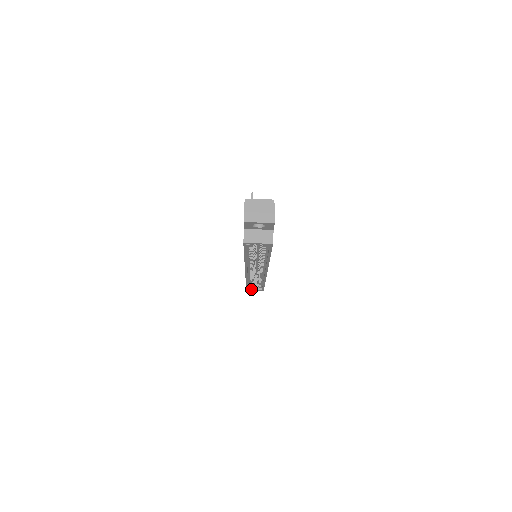
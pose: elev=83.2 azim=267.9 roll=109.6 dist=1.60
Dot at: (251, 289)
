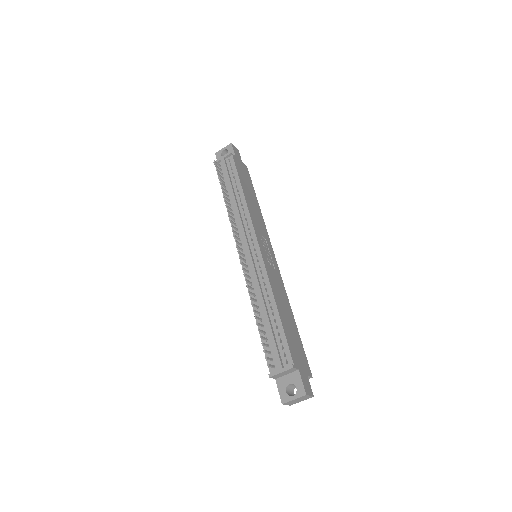
Dot at: occluded
